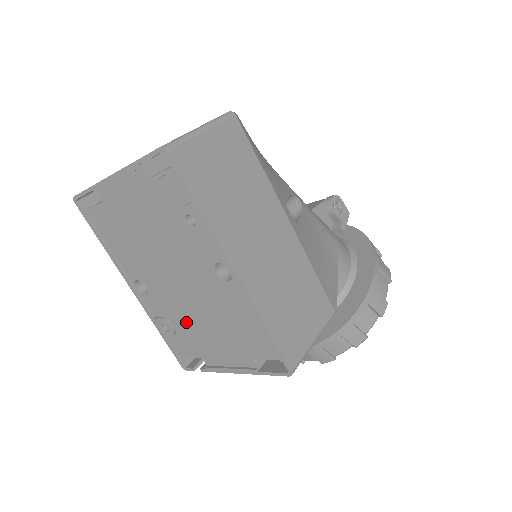
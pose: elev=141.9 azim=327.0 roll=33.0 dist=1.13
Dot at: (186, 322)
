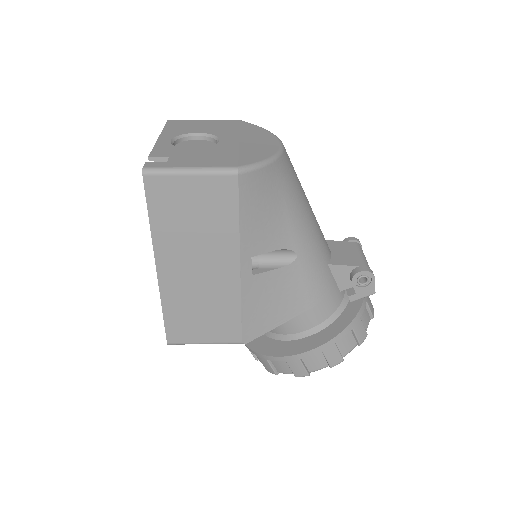
Dot at: occluded
